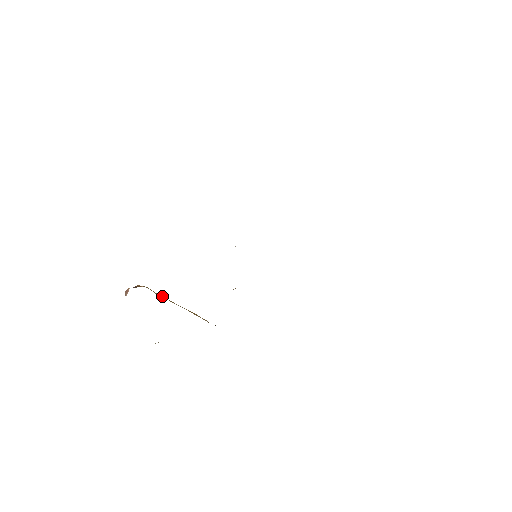
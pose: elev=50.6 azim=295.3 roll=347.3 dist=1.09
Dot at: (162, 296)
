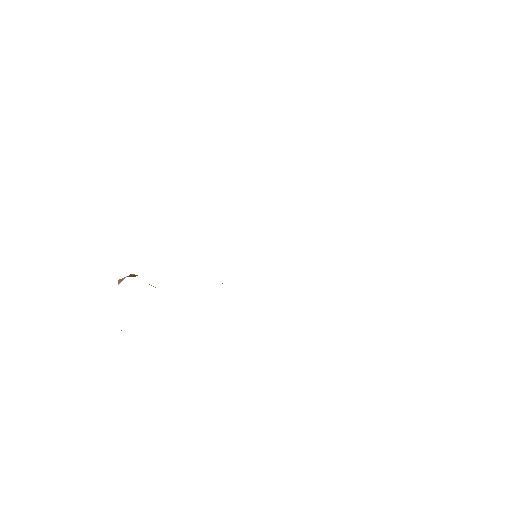
Dot at: (153, 286)
